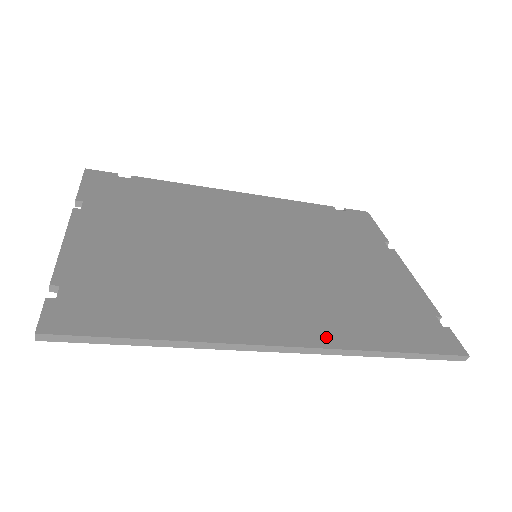
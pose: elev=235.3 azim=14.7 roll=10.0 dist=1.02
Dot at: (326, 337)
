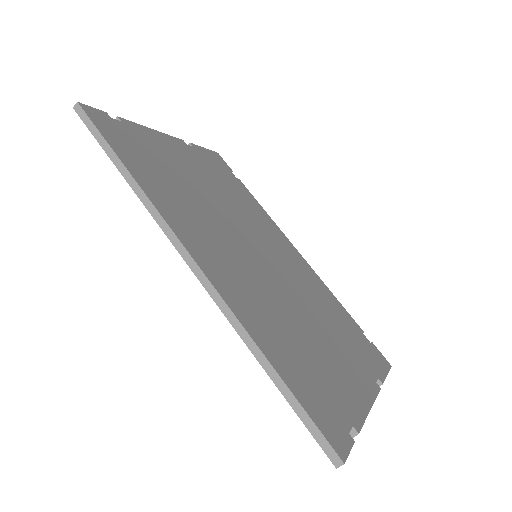
Dot at: (233, 299)
